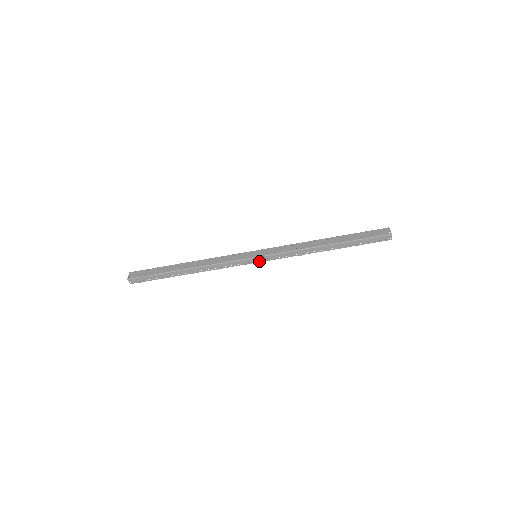
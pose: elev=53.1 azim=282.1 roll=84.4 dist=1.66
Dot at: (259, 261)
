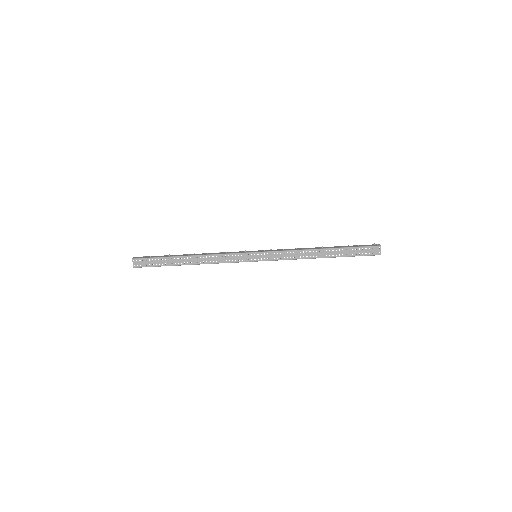
Dot at: occluded
